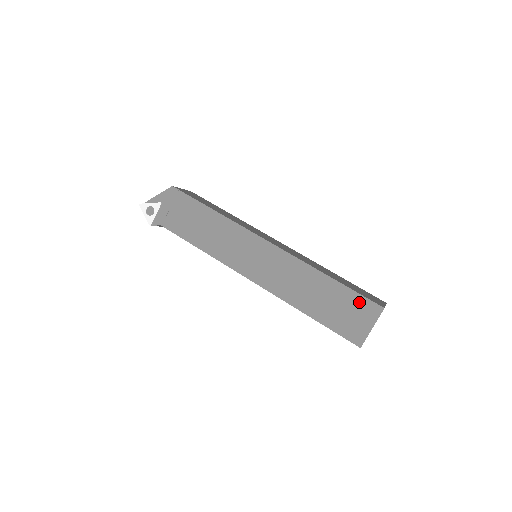
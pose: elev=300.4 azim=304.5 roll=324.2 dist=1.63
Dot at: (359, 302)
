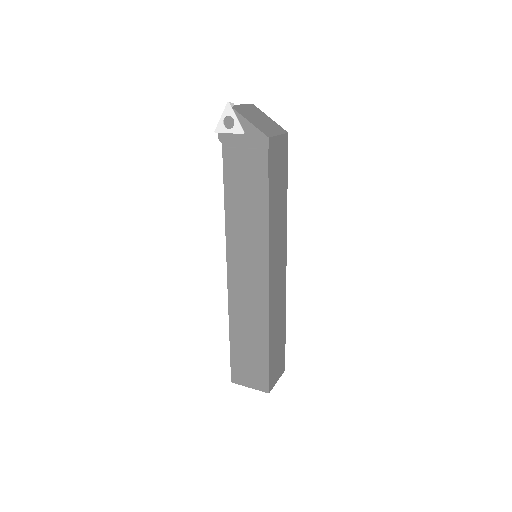
Dot at: (263, 373)
